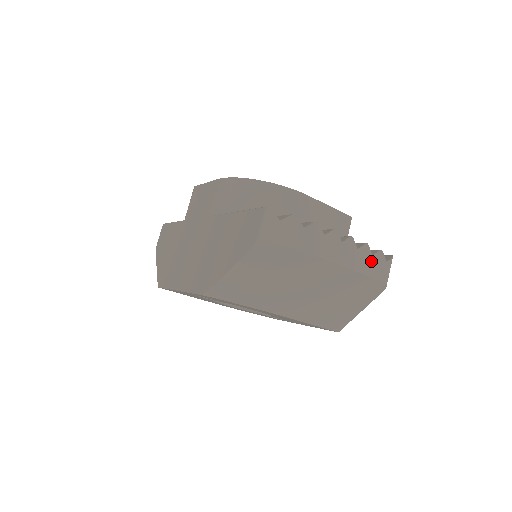
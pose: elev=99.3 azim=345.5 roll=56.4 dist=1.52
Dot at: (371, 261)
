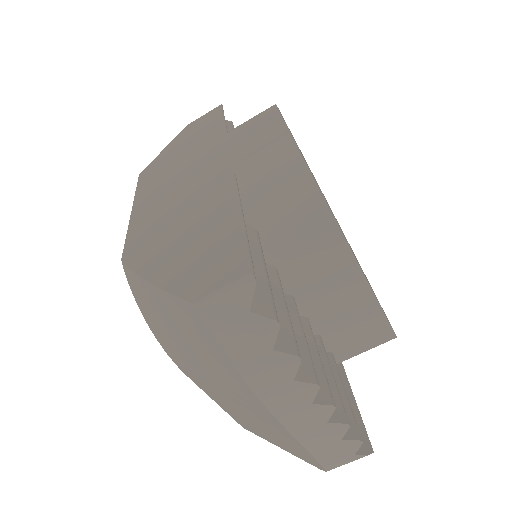
Dot at: (333, 442)
